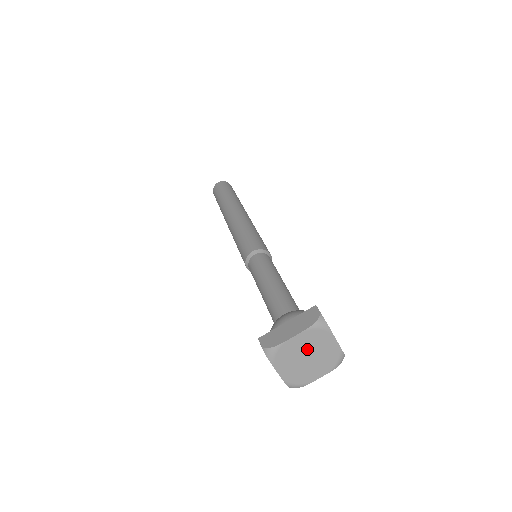
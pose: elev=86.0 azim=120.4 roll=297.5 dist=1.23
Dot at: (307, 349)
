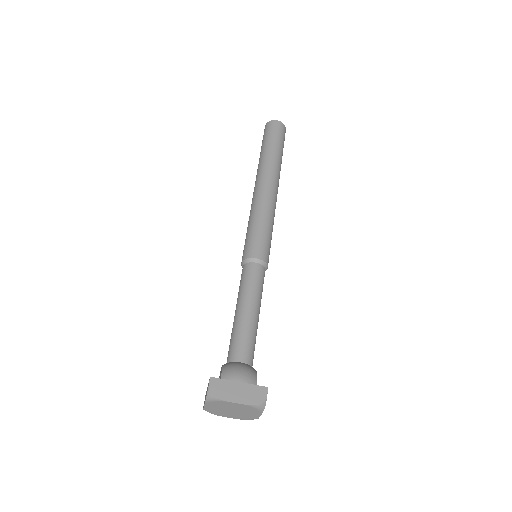
Dot at: (237, 409)
